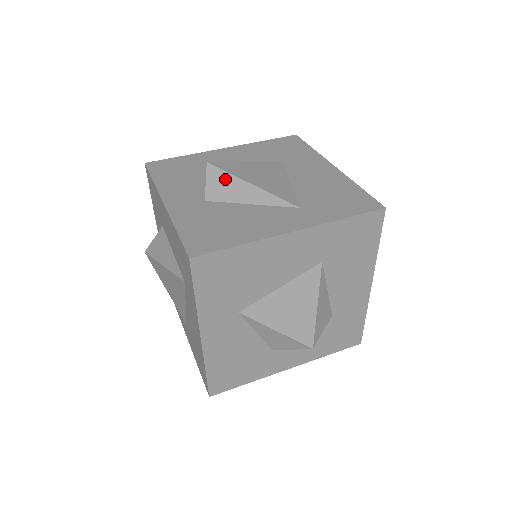
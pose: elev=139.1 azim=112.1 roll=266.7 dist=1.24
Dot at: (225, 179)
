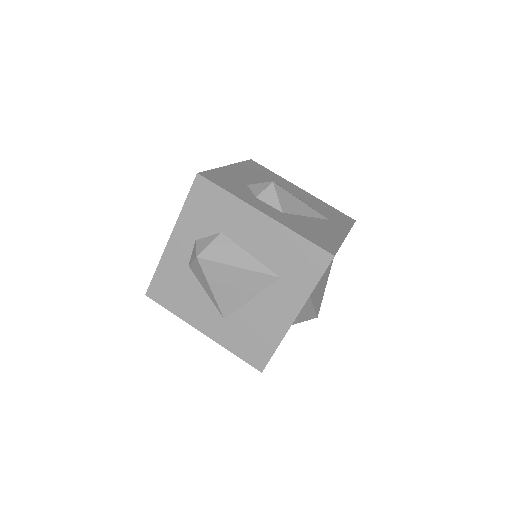
Dot at: (288, 196)
